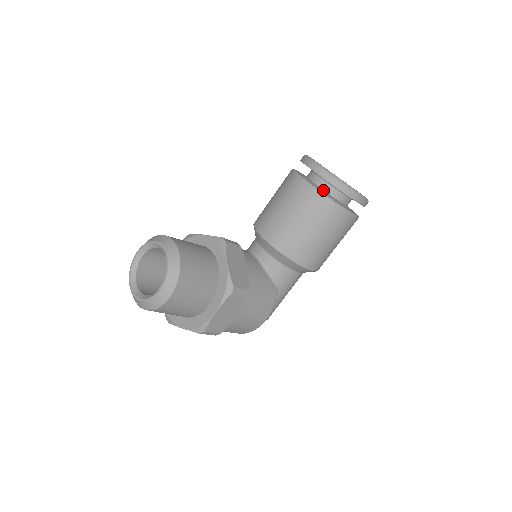
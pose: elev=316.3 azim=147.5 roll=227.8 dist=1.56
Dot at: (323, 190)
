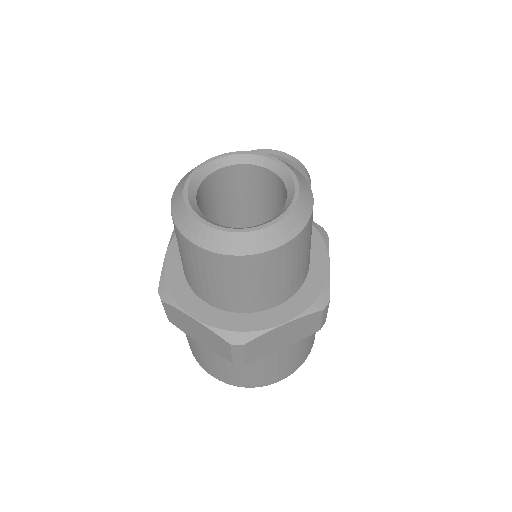
Dot at: occluded
